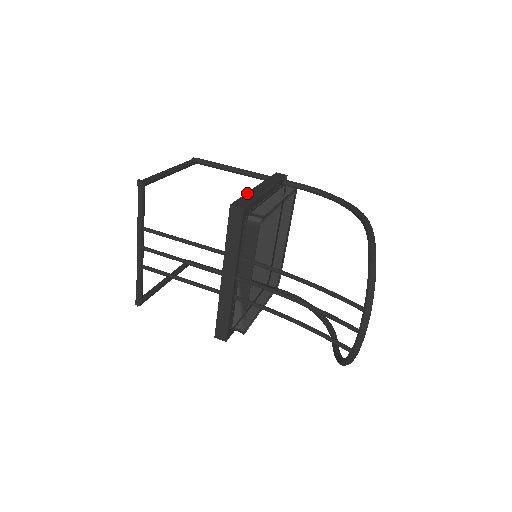
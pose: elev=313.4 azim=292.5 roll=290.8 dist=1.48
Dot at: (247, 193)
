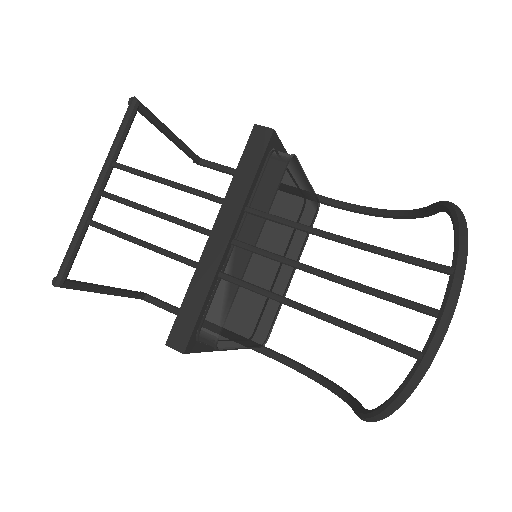
Dot at: occluded
